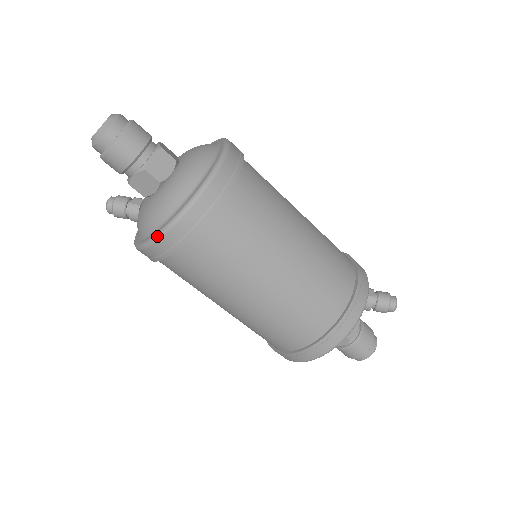
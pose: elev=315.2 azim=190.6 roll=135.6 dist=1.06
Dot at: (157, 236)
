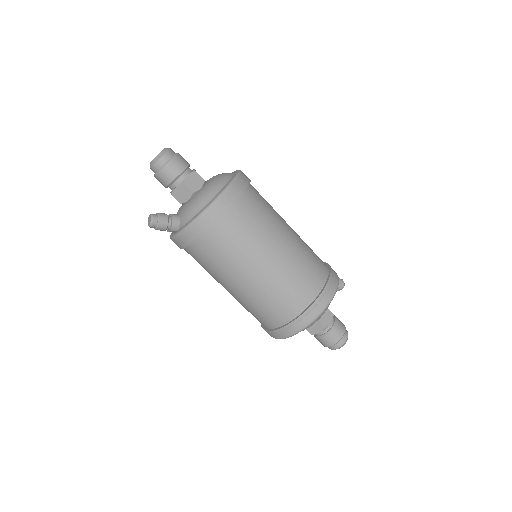
Dot at: (226, 188)
